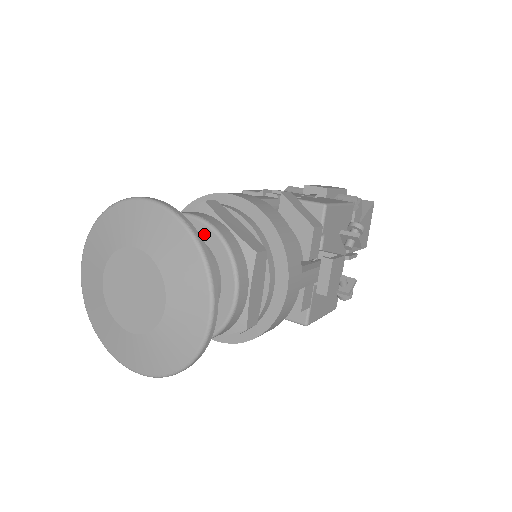
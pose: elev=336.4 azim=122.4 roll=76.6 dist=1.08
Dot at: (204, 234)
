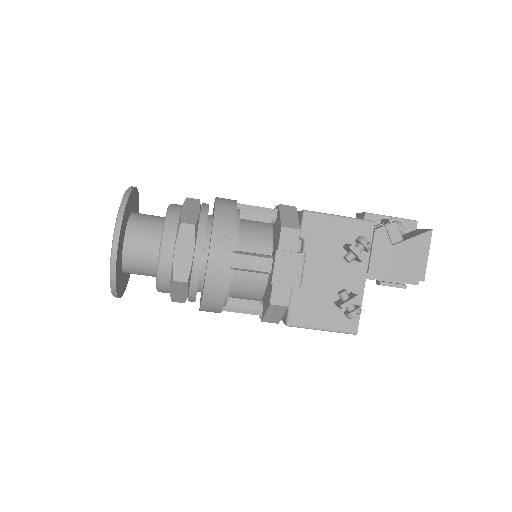
Dot at: occluded
